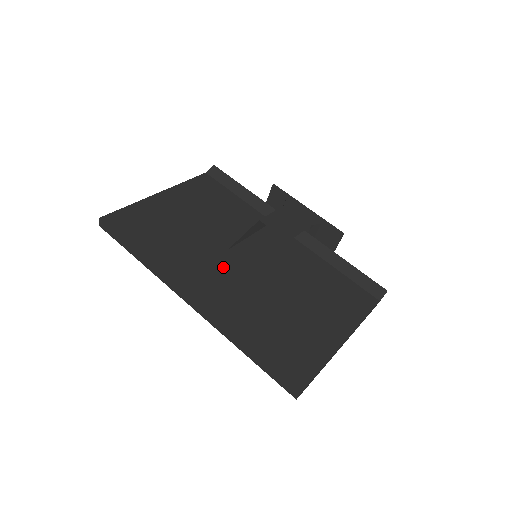
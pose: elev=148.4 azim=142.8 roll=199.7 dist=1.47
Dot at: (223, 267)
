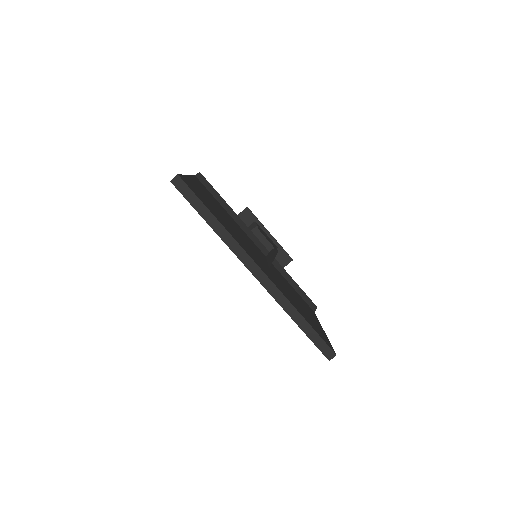
Dot at: (255, 255)
